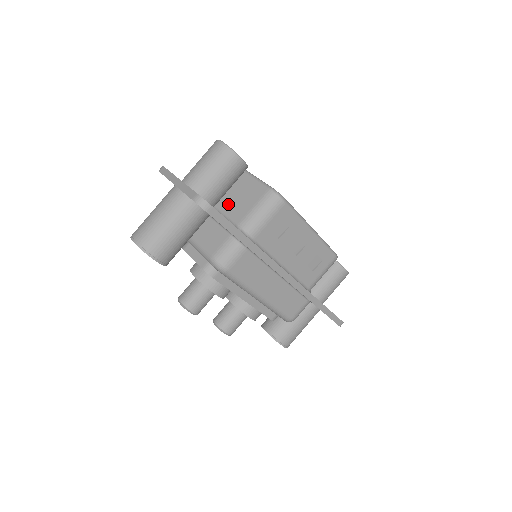
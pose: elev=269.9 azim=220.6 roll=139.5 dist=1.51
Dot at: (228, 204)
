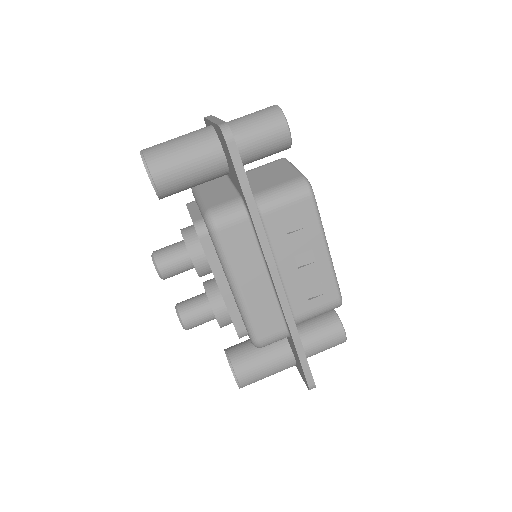
Dot at: (254, 178)
